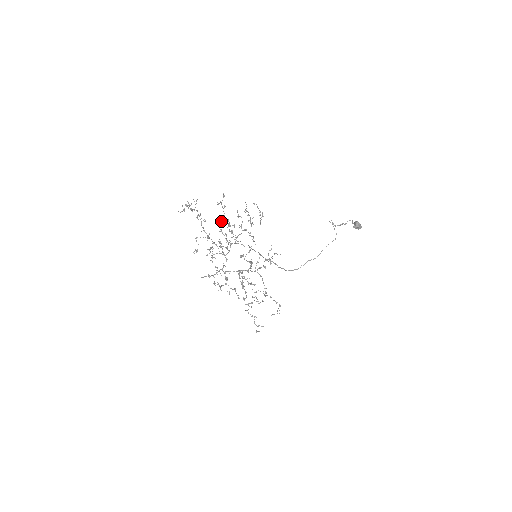
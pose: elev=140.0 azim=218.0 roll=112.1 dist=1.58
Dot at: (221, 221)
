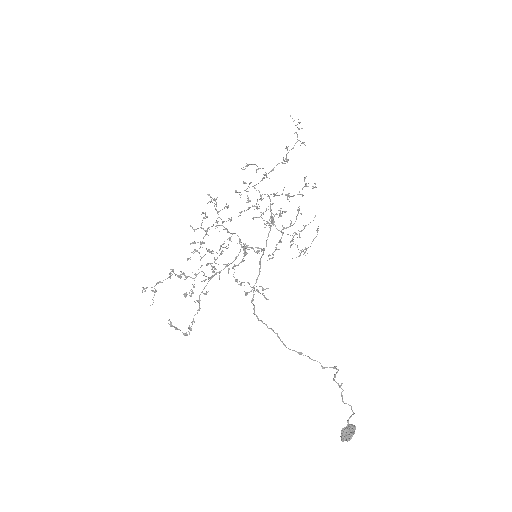
Dot at: (285, 194)
